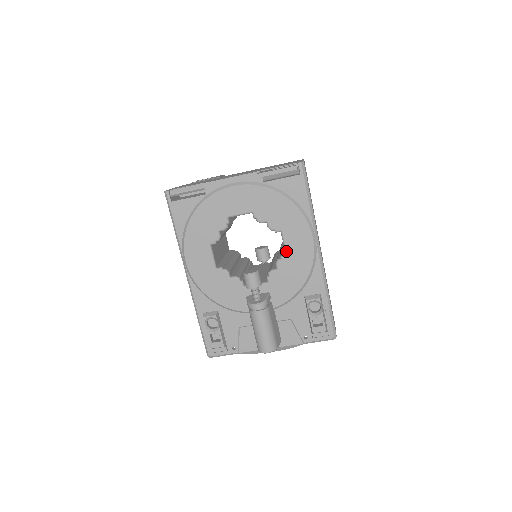
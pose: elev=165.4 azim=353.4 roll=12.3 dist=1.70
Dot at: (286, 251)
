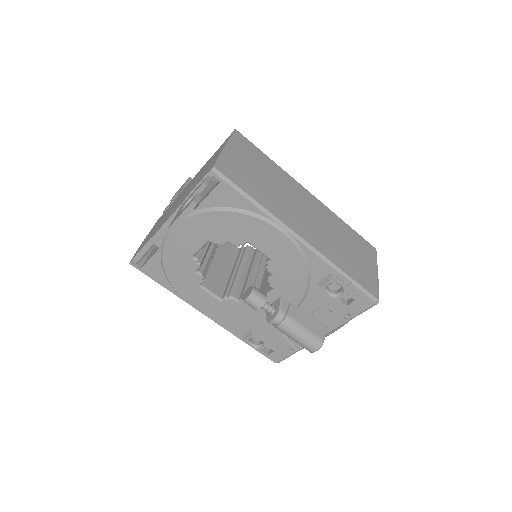
Dot at: (266, 256)
